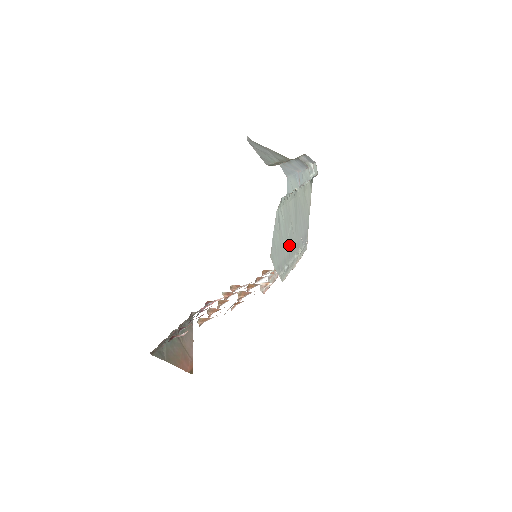
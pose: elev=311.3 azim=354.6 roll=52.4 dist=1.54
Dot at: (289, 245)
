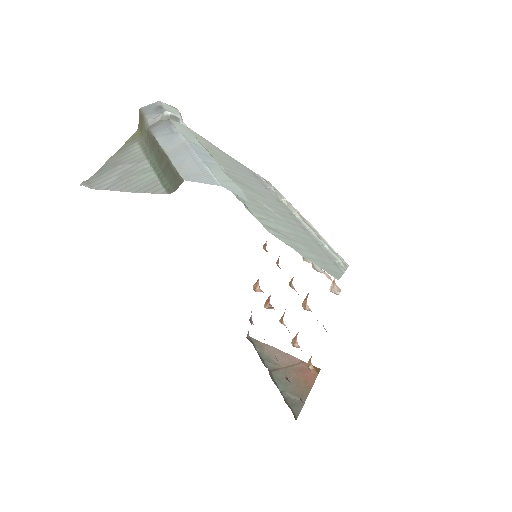
Dot at: (291, 222)
